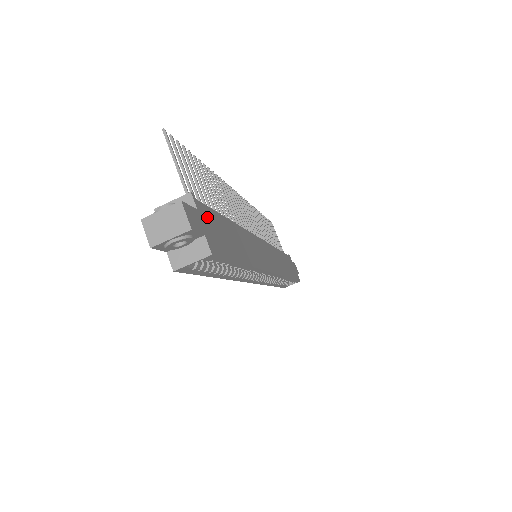
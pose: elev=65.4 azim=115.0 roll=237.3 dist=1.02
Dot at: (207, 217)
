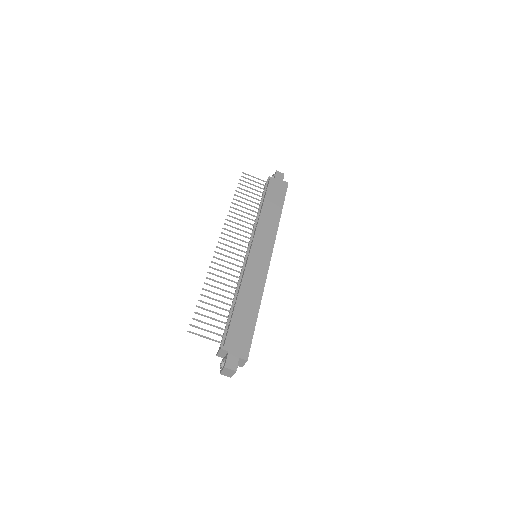
Dot at: (232, 342)
